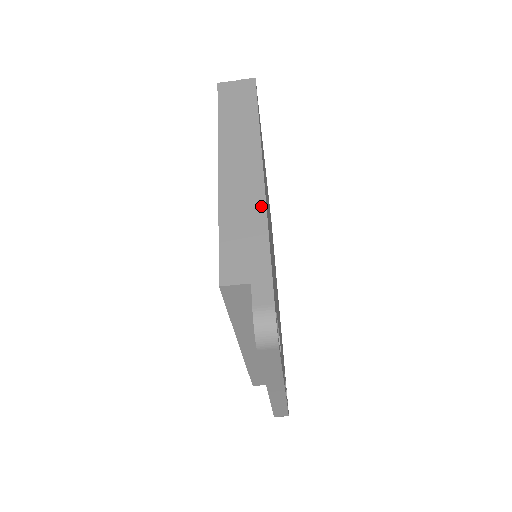
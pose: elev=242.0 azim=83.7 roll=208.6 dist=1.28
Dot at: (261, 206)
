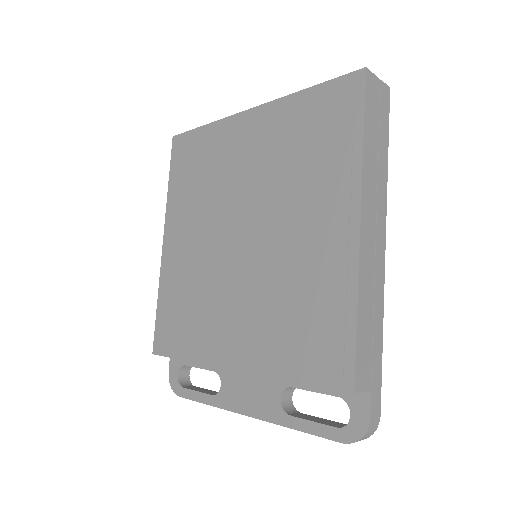
Dot at: (382, 294)
